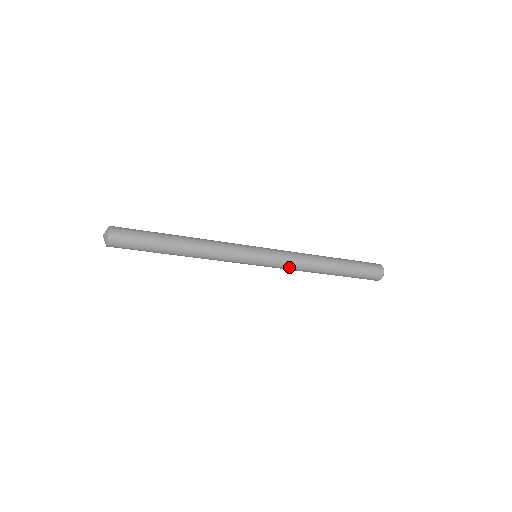
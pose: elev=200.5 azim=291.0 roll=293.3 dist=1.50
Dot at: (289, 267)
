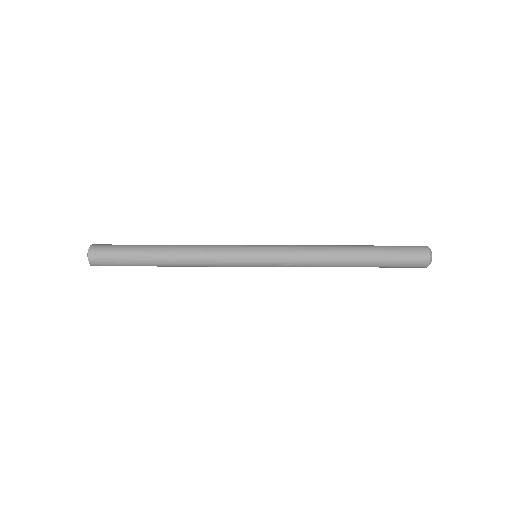
Dot at: occluded
